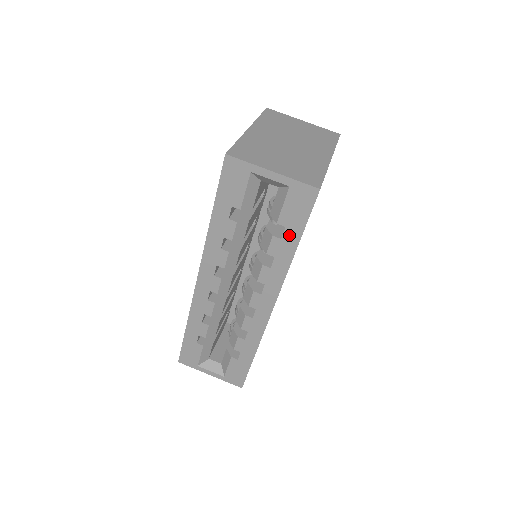
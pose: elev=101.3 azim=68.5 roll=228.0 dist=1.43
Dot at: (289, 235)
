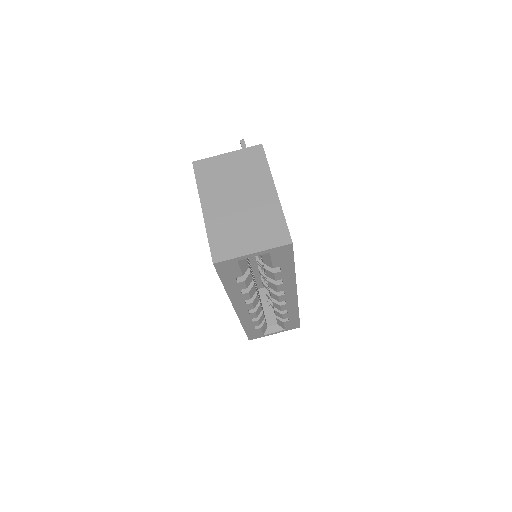
Dot at: (285, 268)
